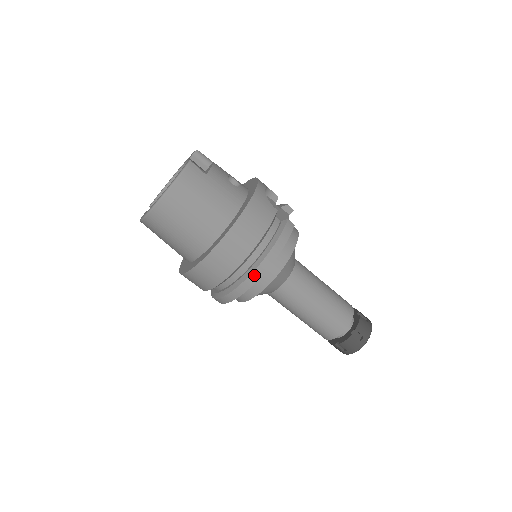
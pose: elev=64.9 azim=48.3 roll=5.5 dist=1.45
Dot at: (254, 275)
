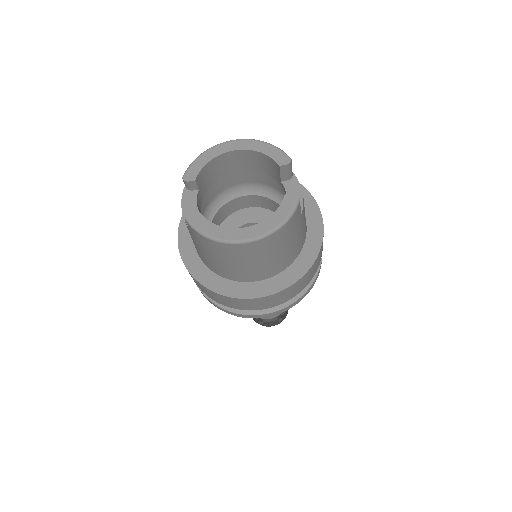
Dot at: (277, 312)
